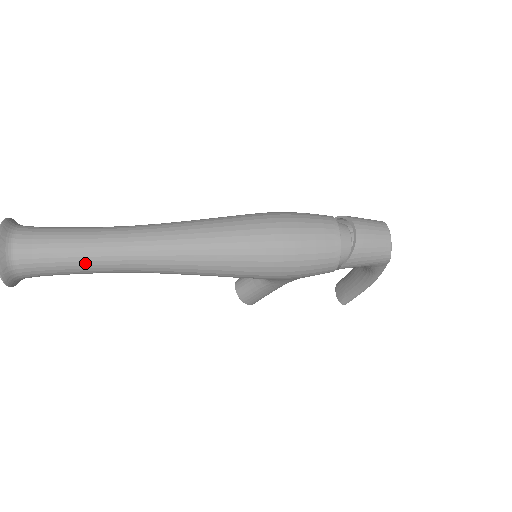
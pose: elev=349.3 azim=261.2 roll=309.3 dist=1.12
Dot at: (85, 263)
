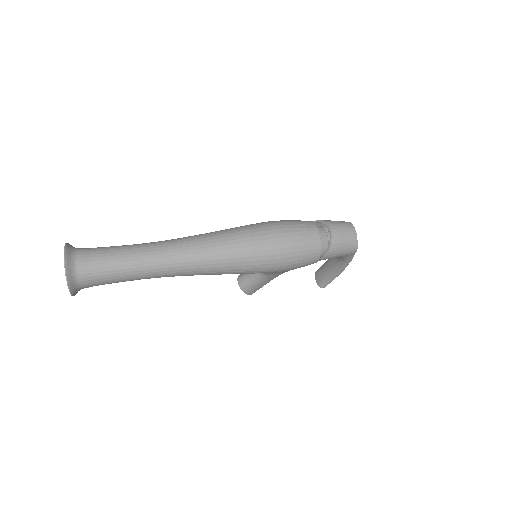
Dot at: (131, 273)
